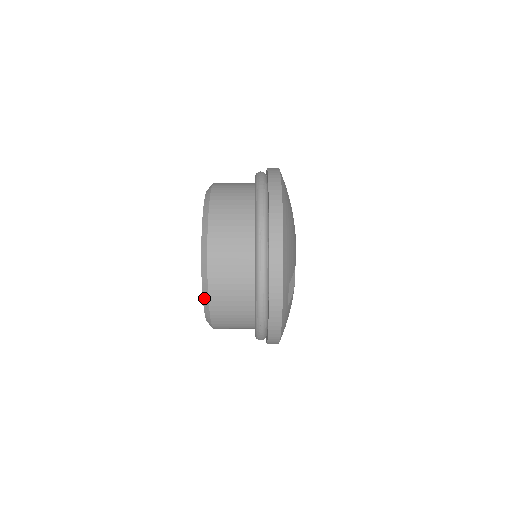
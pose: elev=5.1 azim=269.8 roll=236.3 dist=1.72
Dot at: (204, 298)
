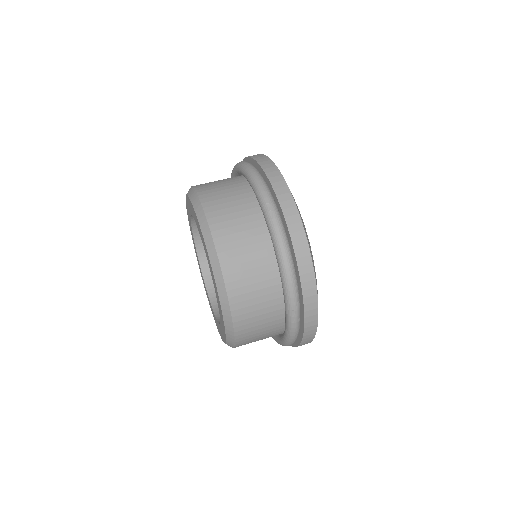
Dot at: occluded
